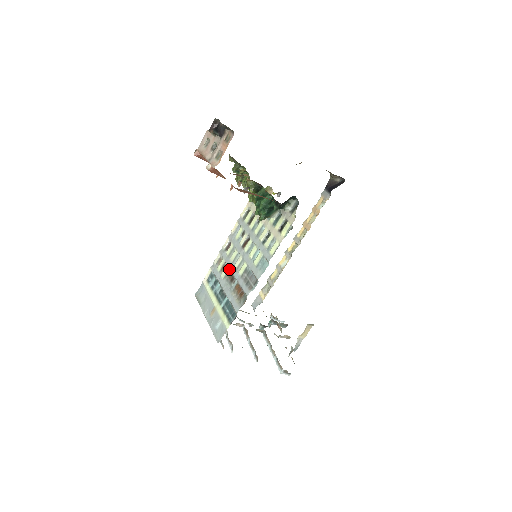
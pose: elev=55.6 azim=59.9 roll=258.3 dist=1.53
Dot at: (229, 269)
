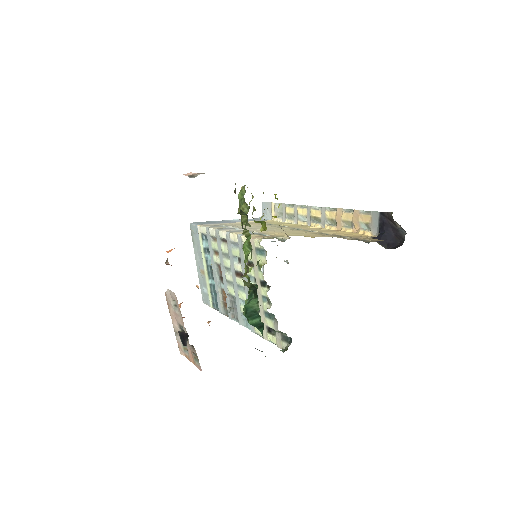
Dot at: (220, 267)
